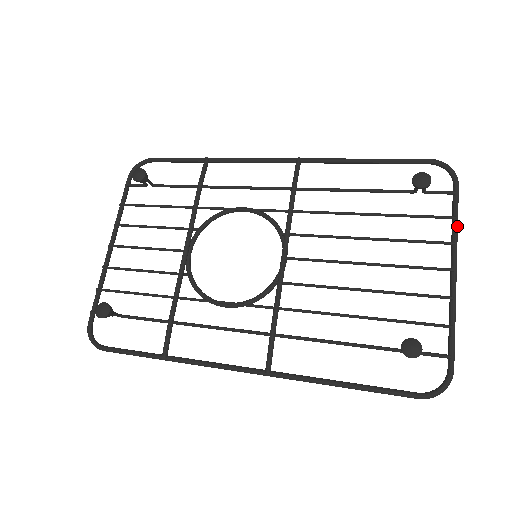
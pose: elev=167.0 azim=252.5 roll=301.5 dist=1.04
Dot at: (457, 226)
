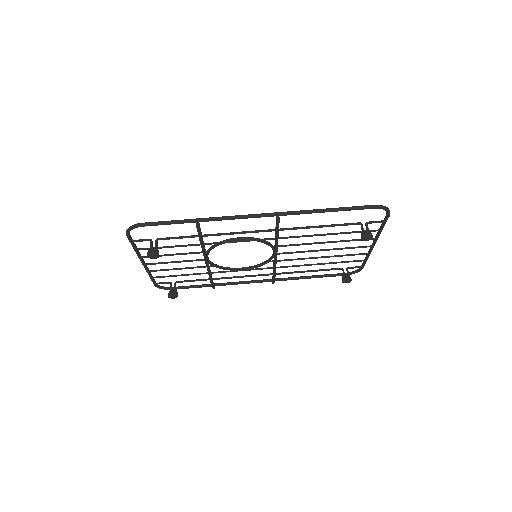
Dot at: occluded
